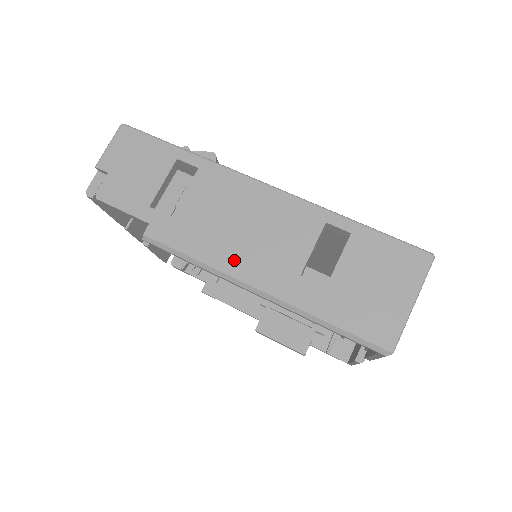
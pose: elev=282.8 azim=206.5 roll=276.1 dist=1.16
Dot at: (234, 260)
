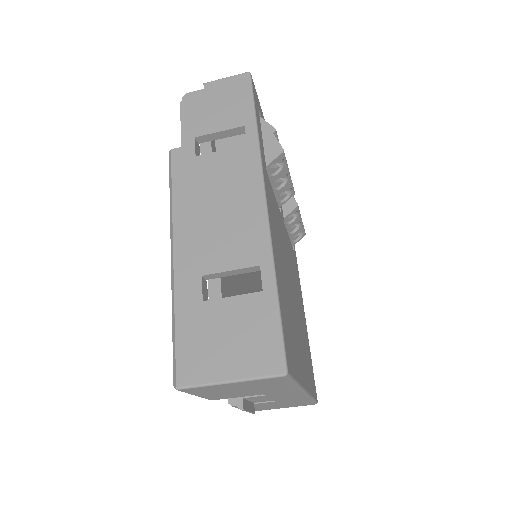
Dot at: (187, 221)
